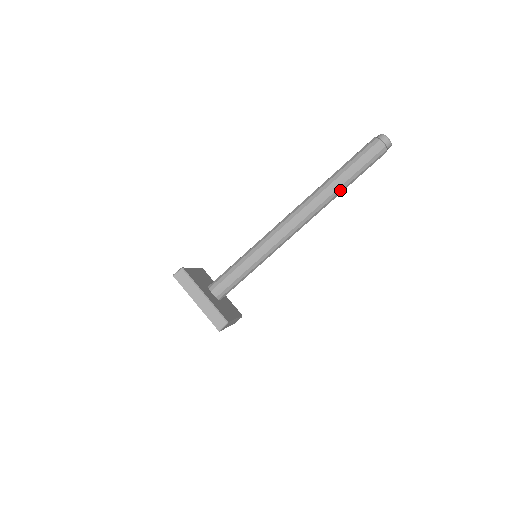
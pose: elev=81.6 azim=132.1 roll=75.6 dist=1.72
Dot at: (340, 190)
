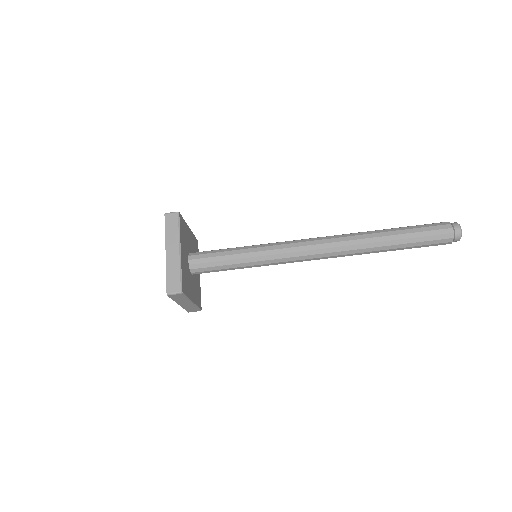
Dot at: occluded
